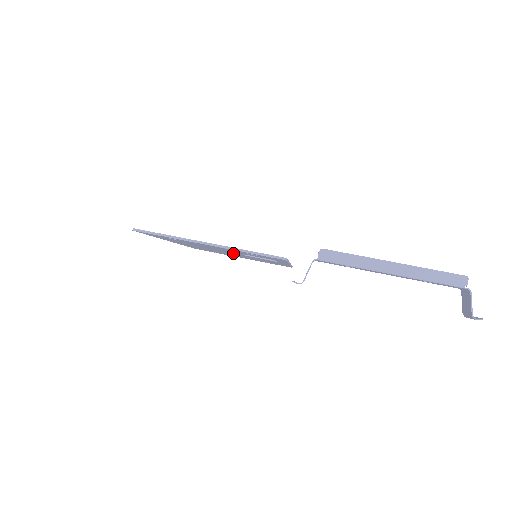
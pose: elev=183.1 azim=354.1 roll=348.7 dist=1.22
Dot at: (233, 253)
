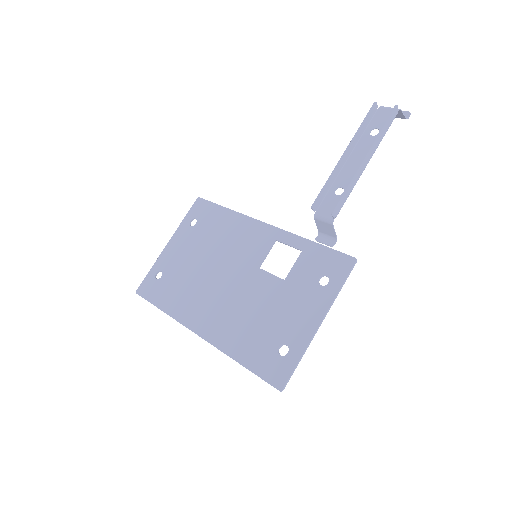
Dot at: (247, 278)
